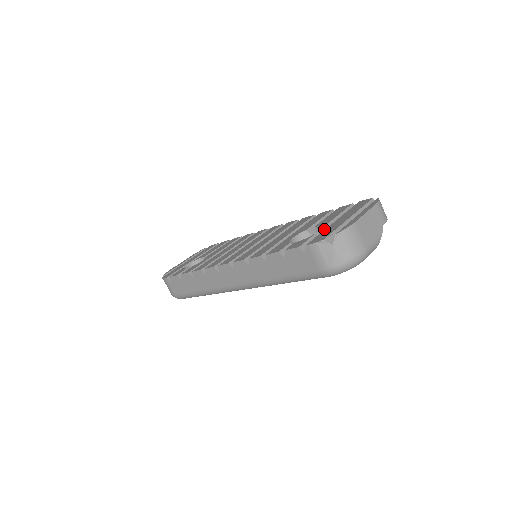
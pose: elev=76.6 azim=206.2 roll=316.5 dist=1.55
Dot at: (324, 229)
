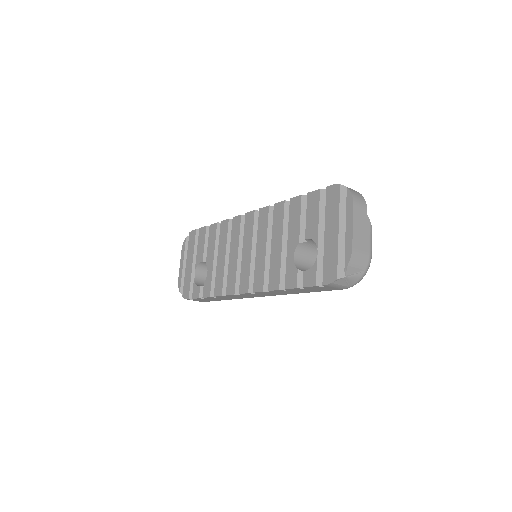
Dot at: (319, 246)
